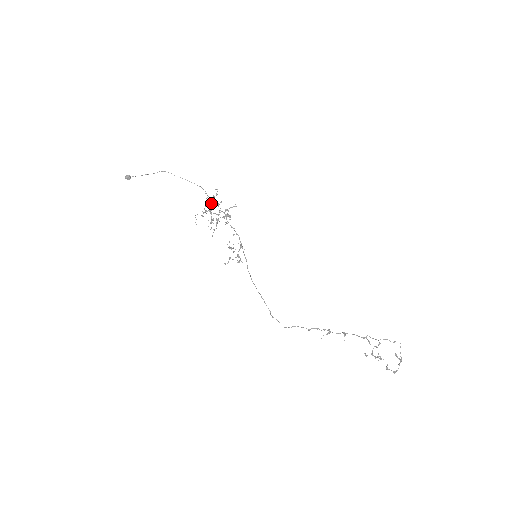
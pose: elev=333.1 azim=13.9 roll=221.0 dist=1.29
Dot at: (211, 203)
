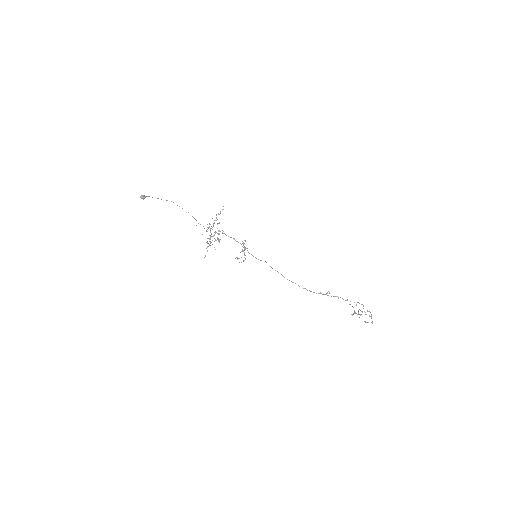
Dot at: occluded
